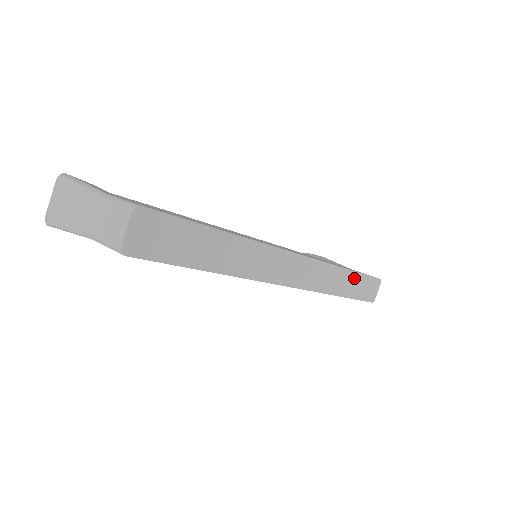
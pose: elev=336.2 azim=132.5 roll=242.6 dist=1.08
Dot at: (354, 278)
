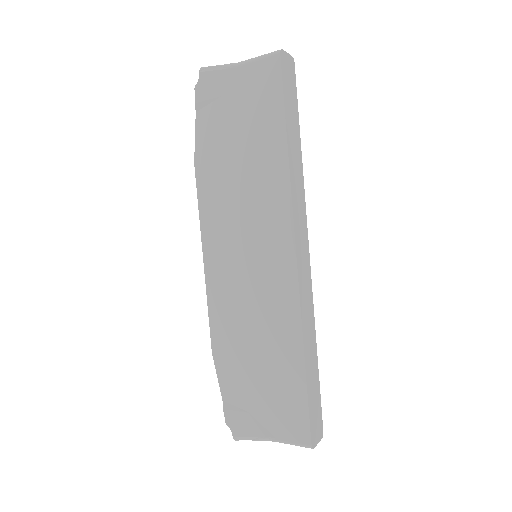
Dot at: (315, 367)
